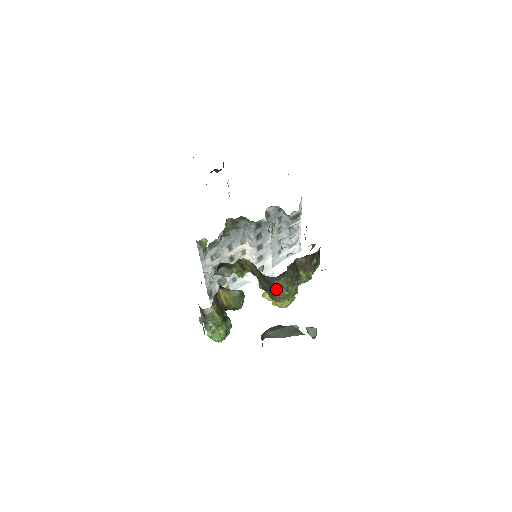
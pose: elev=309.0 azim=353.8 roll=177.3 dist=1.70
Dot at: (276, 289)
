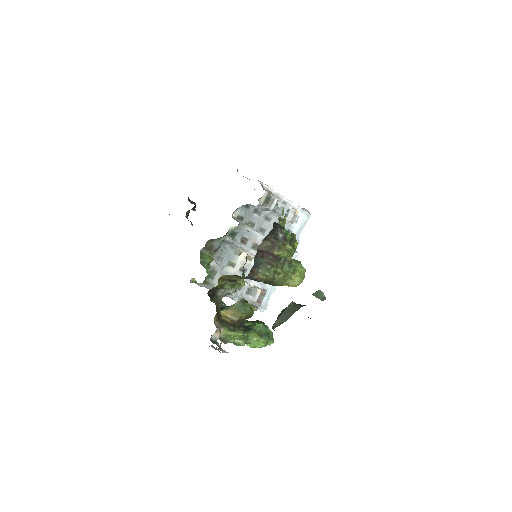
Dot at: (266, 280)
